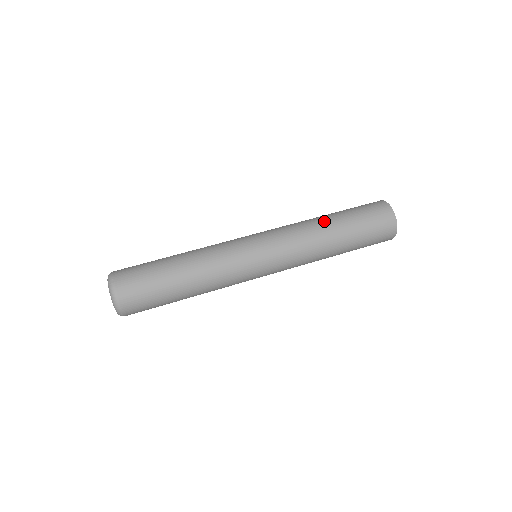
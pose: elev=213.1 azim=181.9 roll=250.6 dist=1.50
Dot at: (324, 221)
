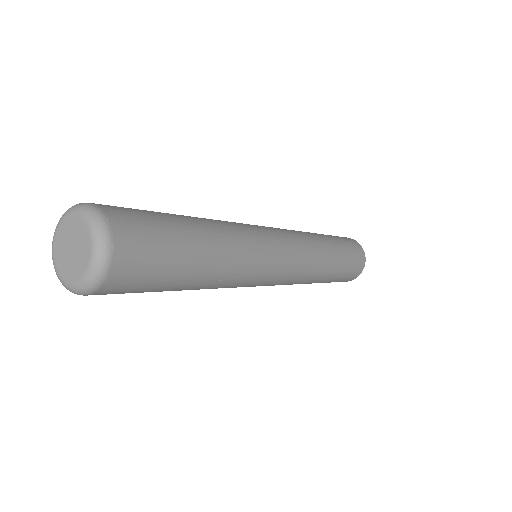
Dot at: (330, 253)
